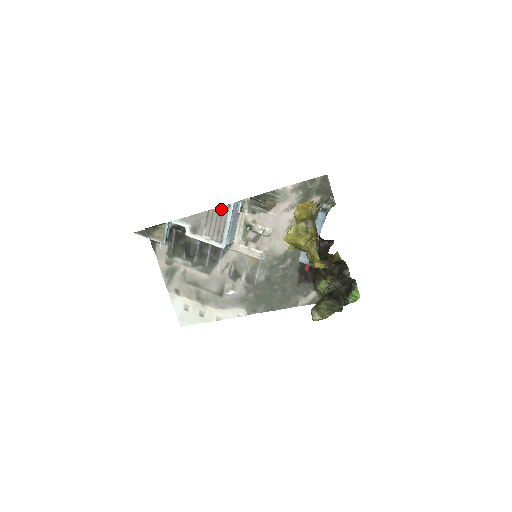
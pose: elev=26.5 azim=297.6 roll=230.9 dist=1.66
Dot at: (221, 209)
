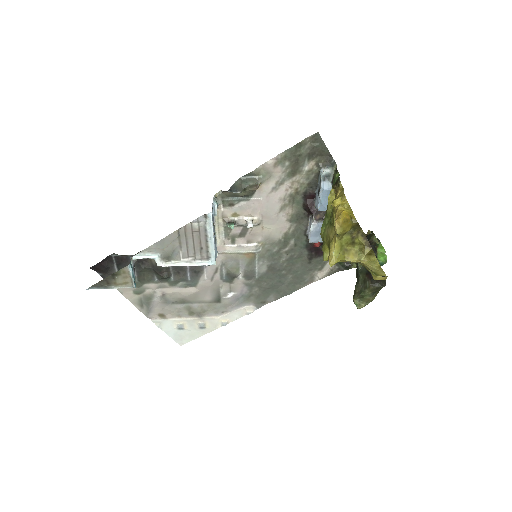
Dot at: (195, 223)
